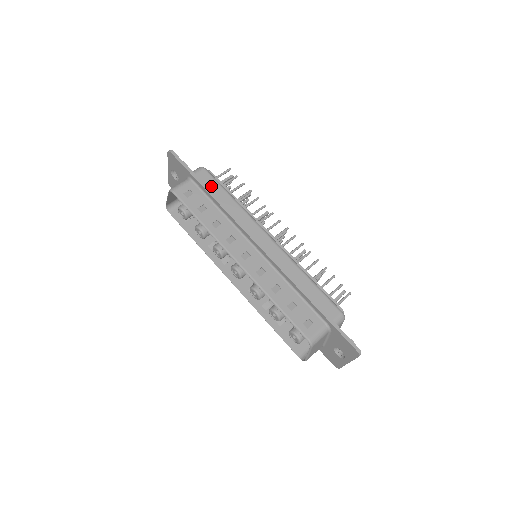
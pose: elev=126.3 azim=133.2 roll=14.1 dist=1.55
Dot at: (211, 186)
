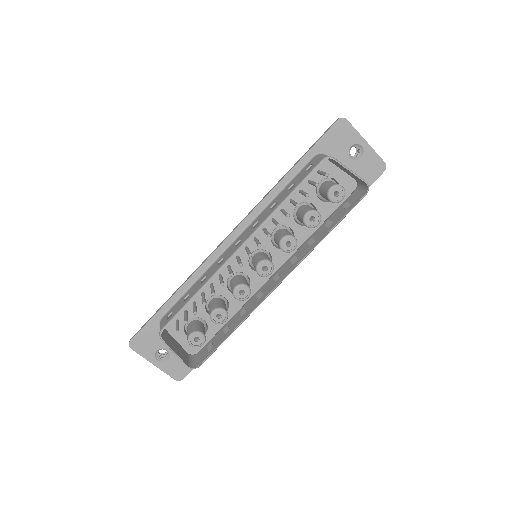
Dot at: occluded
